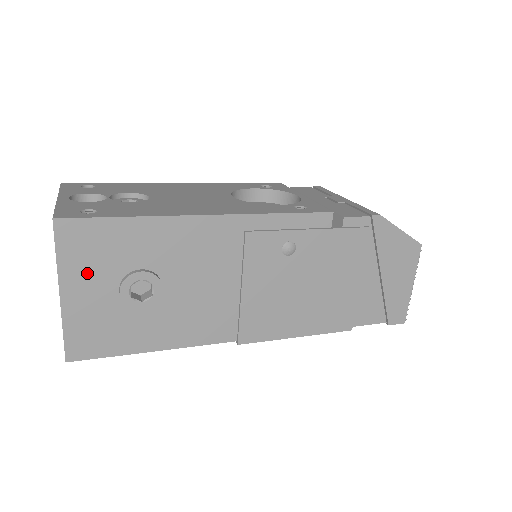
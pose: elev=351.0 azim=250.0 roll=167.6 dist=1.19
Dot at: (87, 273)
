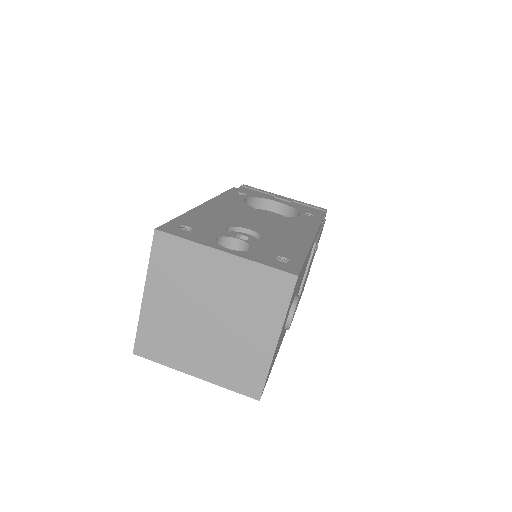
Dot at: (287, 314)
